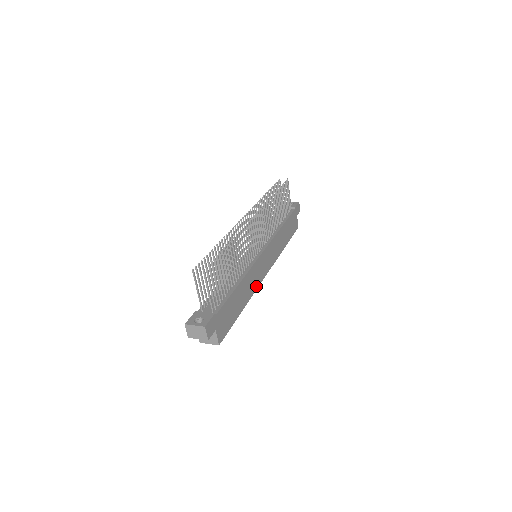
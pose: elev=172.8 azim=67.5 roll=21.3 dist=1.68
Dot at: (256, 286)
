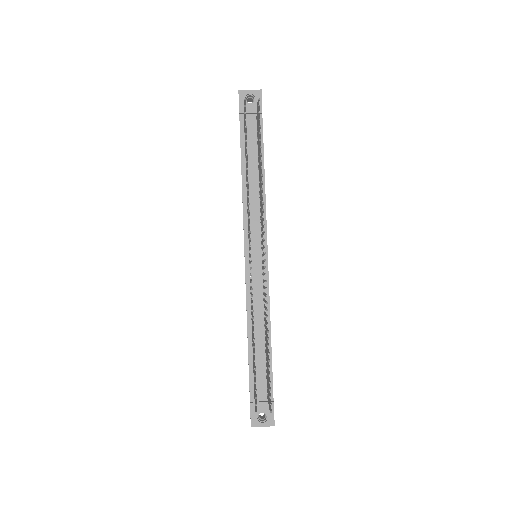
Dot at: occluded
